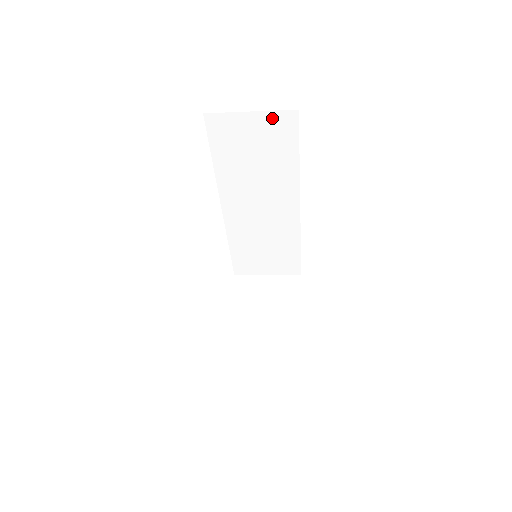
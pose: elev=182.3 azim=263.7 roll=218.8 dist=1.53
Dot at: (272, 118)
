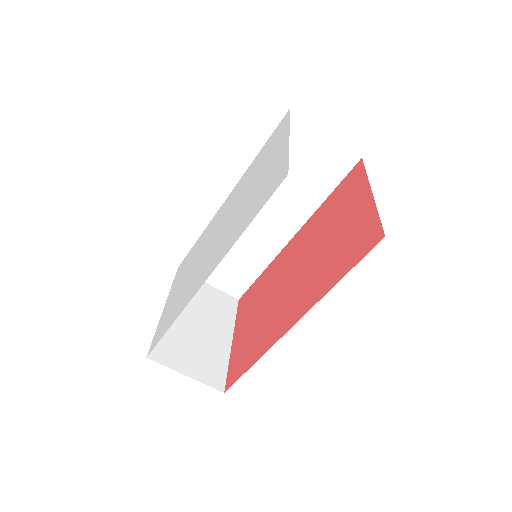
Dot at: (338, 150)
